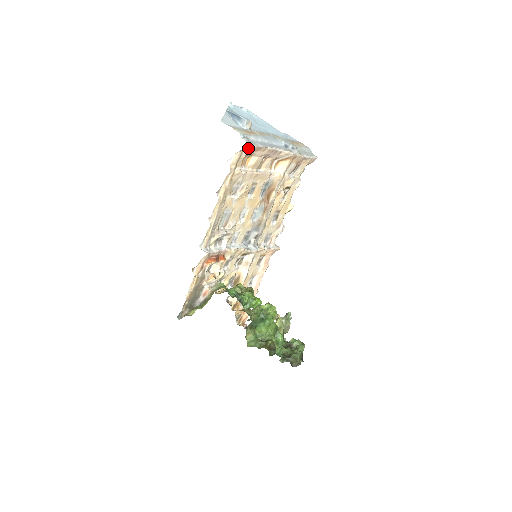
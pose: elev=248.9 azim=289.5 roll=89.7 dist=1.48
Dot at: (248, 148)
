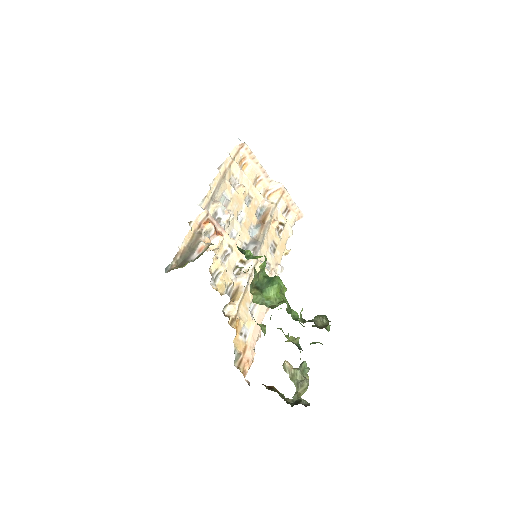
Dot at: (244, 147)
